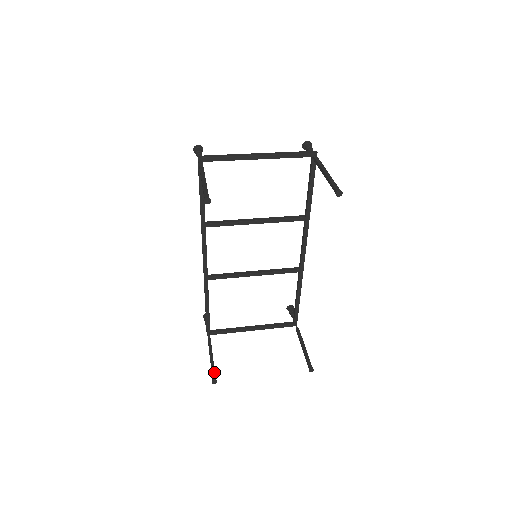
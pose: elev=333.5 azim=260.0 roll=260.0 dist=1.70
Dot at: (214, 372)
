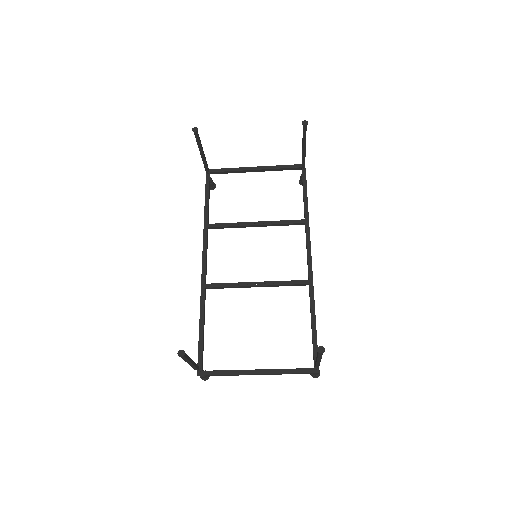
Dot at: (186, 354)
